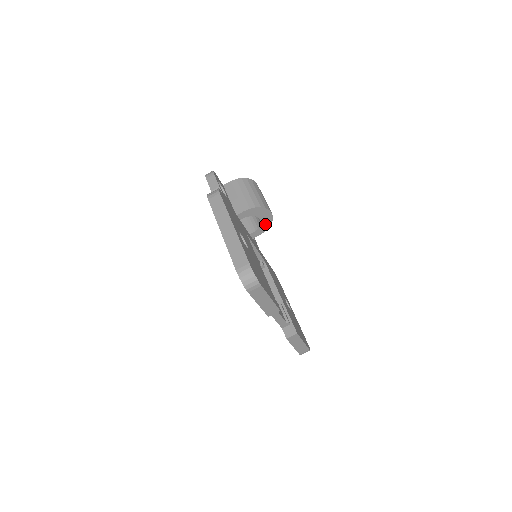
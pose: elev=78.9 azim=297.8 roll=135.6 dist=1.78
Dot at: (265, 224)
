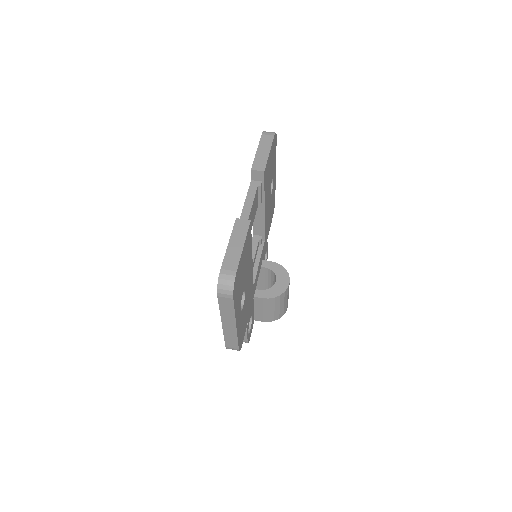
Dot at: (276, 290)
